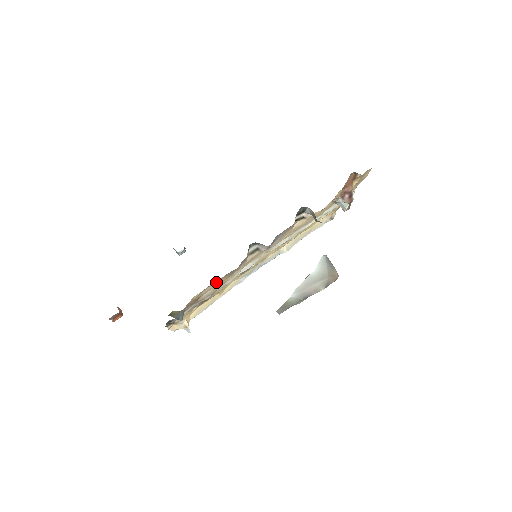
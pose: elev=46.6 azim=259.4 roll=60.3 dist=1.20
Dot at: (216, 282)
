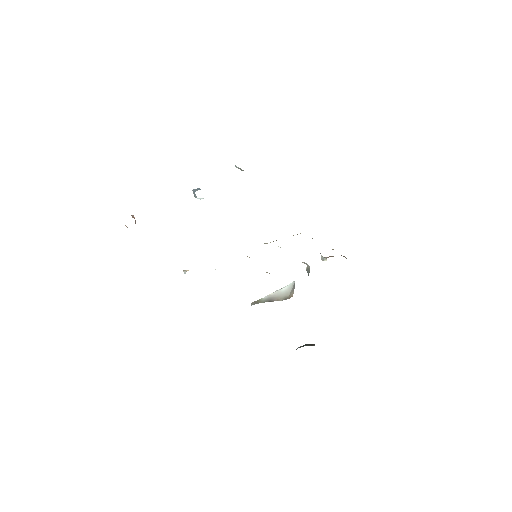
Dot at: occluded
